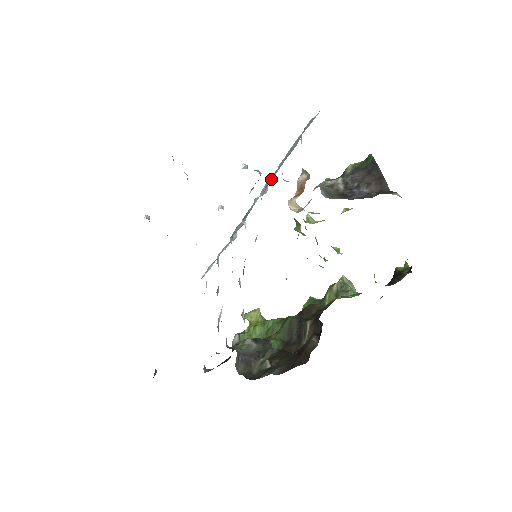
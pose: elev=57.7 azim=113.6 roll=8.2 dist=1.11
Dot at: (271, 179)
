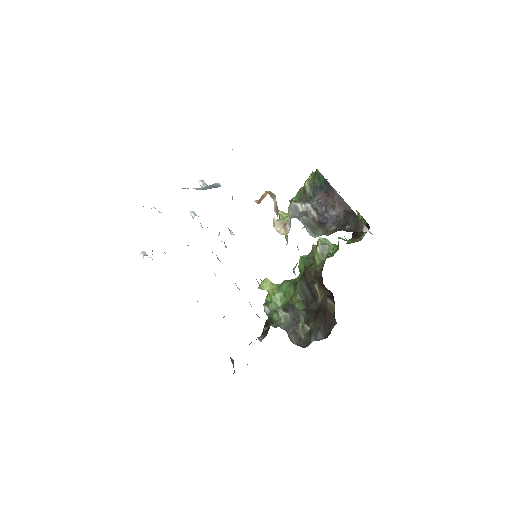
Dot at: occluded
